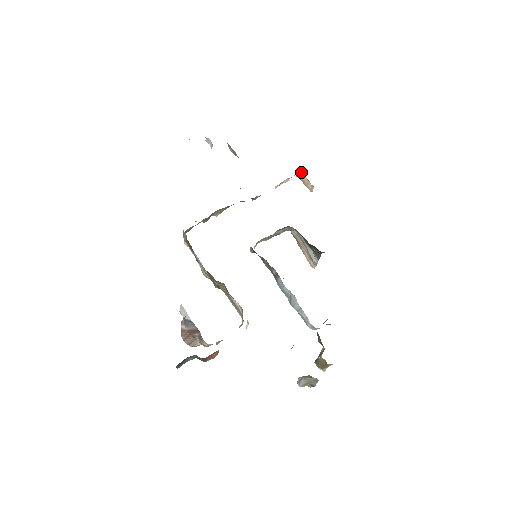
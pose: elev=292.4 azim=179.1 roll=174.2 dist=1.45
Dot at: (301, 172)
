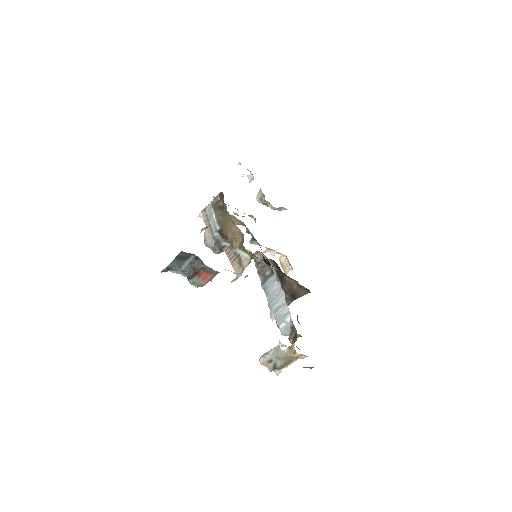
Dot at: (286, 256)
